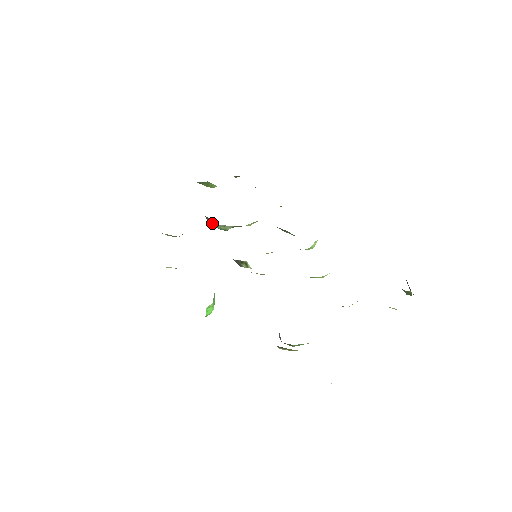
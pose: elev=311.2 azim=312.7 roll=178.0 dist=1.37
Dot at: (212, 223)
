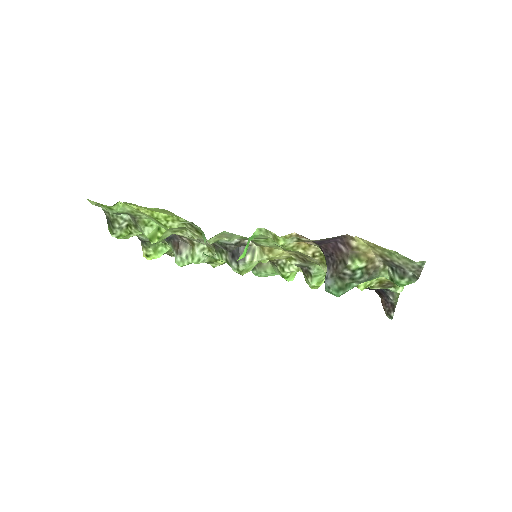
Dot at: (184, 252)
